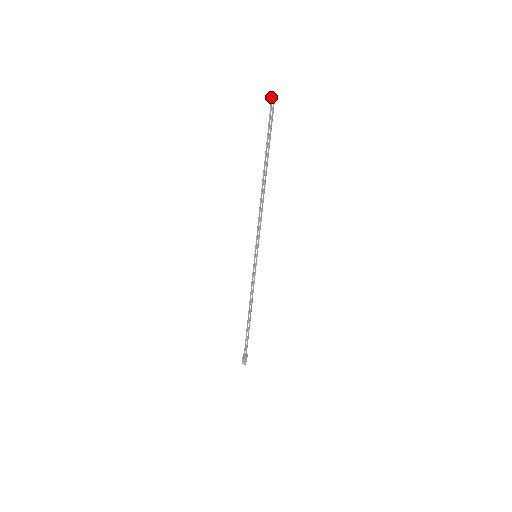
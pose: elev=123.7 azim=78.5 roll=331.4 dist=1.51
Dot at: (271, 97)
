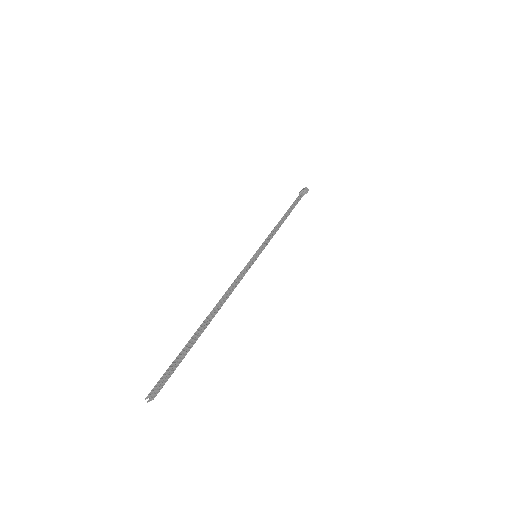
Dot at: occluded
